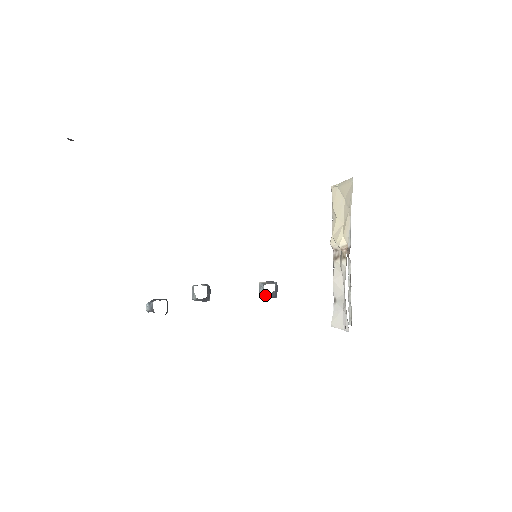
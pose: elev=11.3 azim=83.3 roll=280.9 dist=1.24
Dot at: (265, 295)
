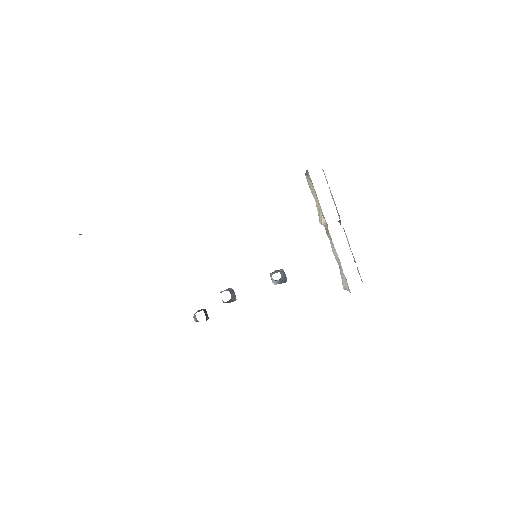
Dot at: (277, 283)
